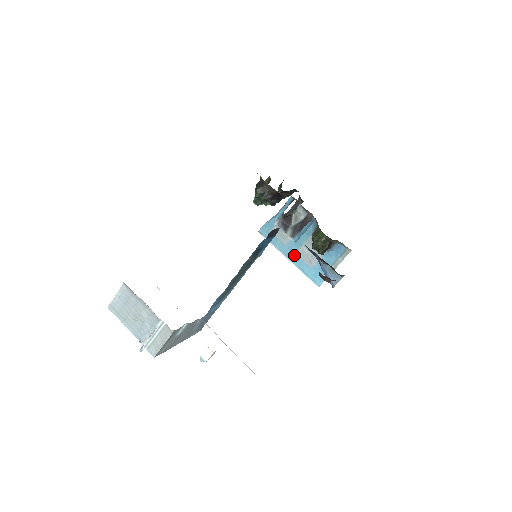
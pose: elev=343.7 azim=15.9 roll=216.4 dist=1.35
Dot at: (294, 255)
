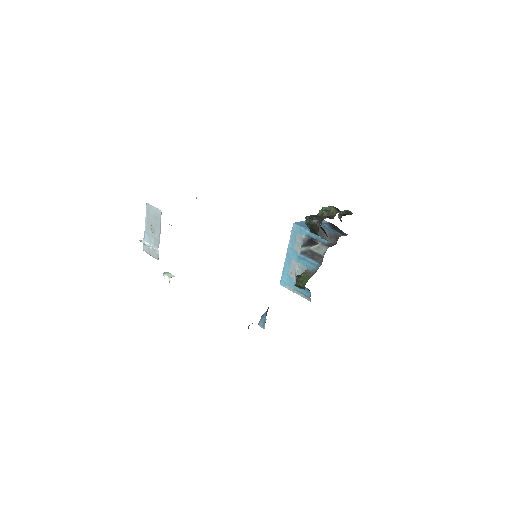
Dot at: (290, 259)
